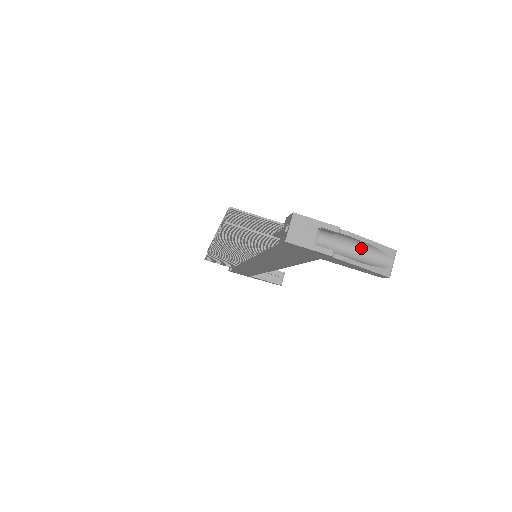
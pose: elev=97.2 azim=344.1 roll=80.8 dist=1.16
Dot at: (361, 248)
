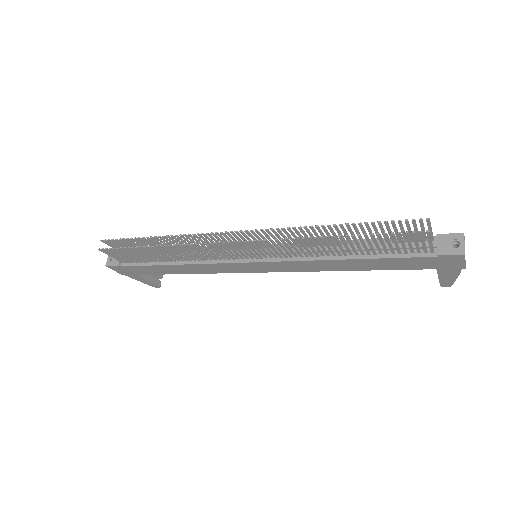
Dot at: occluded
